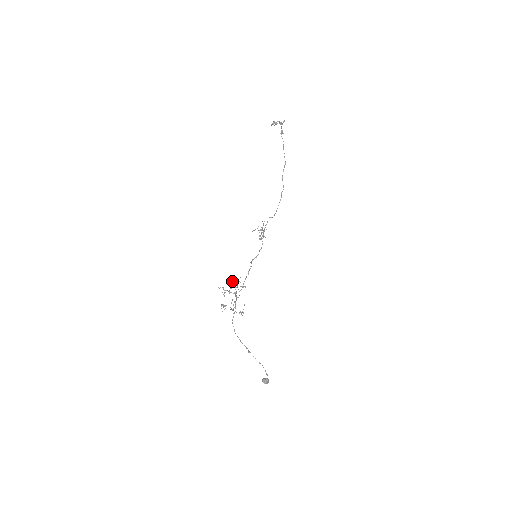
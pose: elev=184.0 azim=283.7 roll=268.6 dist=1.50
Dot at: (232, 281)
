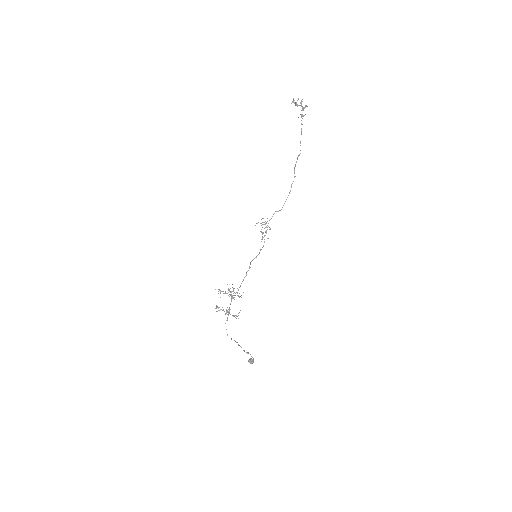
Dot at: (229, 289)
